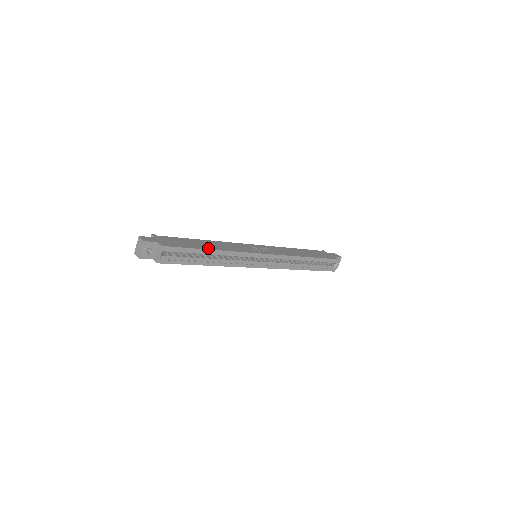
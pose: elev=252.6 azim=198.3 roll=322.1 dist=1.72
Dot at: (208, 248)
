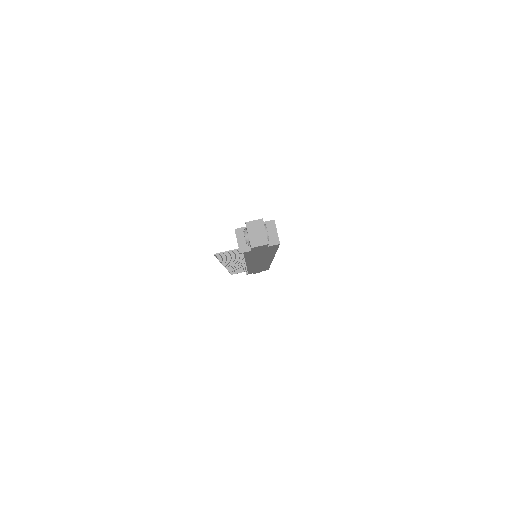
Dot at: occluded
